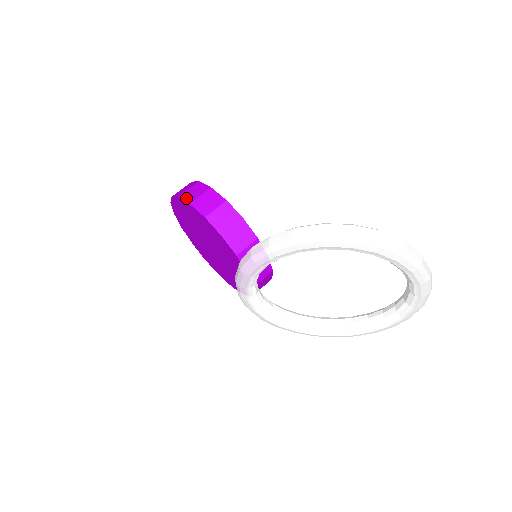
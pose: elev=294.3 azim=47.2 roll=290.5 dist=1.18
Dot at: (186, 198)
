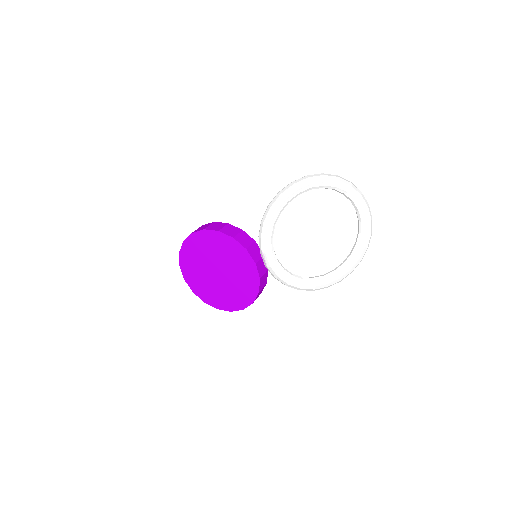
Dot at: (199, 230)
